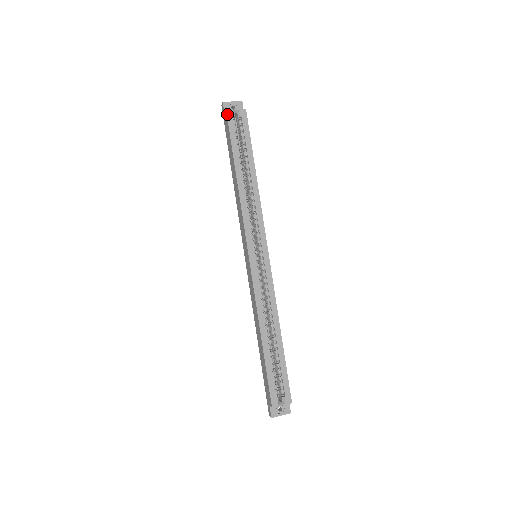
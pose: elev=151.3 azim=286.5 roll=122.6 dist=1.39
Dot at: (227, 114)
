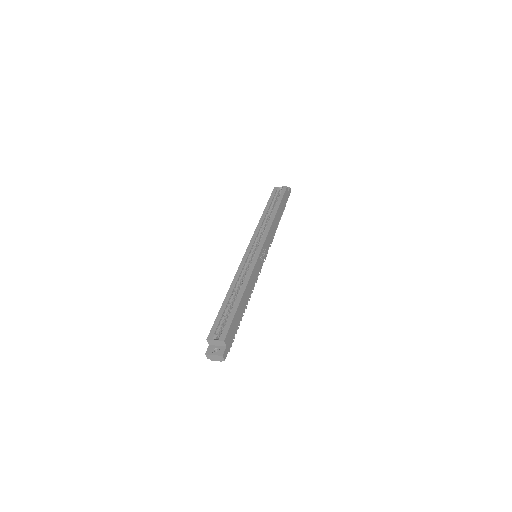
Dot at: (274, 188)
